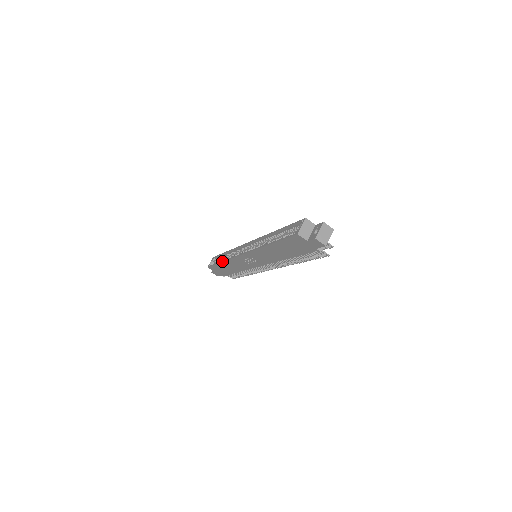
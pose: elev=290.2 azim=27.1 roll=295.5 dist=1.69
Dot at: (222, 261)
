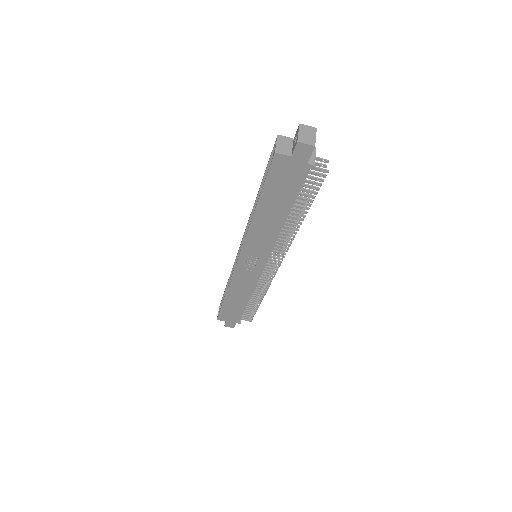
Dot at: occluded
